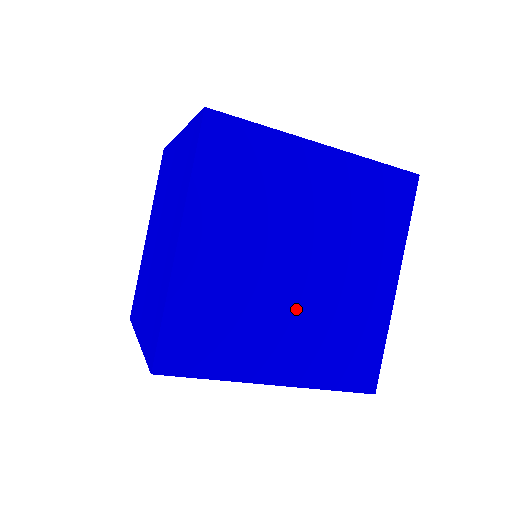
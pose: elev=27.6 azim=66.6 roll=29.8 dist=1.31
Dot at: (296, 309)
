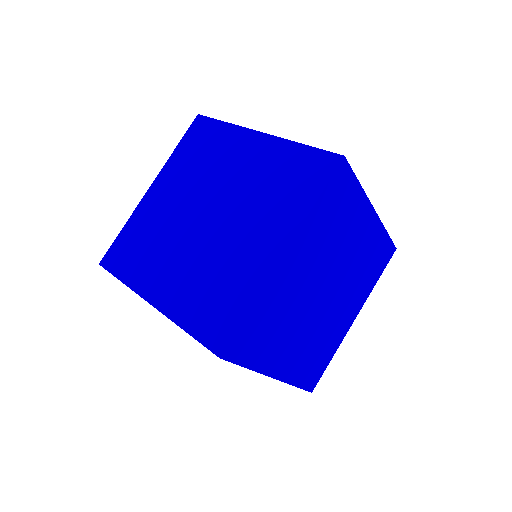
Dot at: (310, 325)
